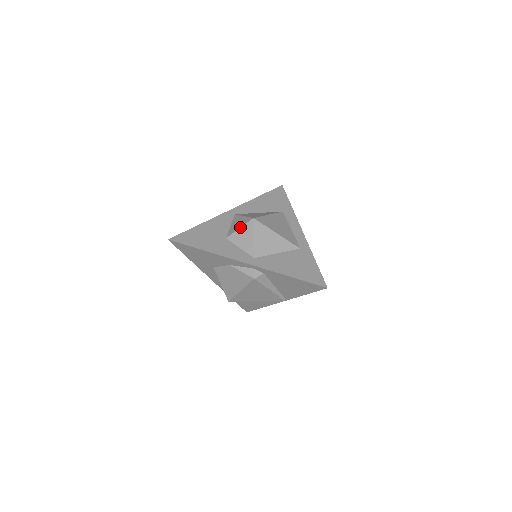
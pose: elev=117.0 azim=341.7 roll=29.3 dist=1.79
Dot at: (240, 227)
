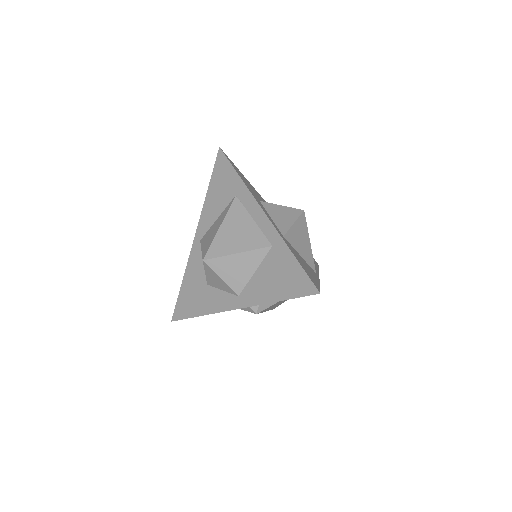
Dot at: occluded
